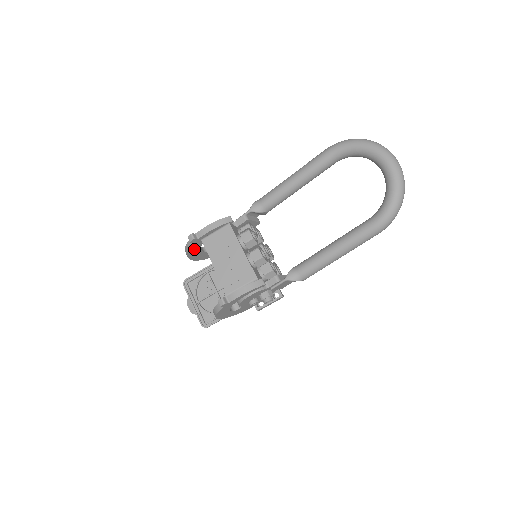
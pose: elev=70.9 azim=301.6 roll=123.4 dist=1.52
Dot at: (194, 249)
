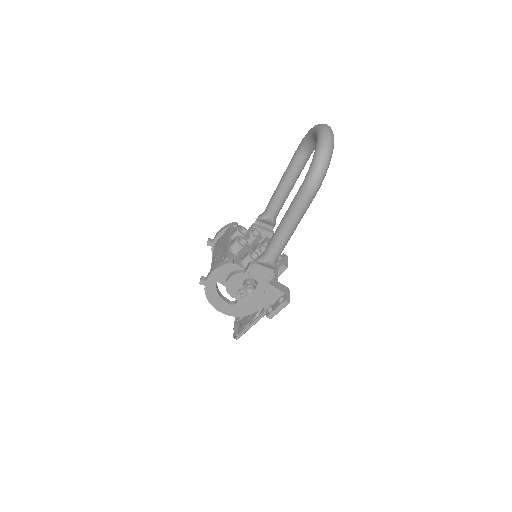
Dot at: occluded
